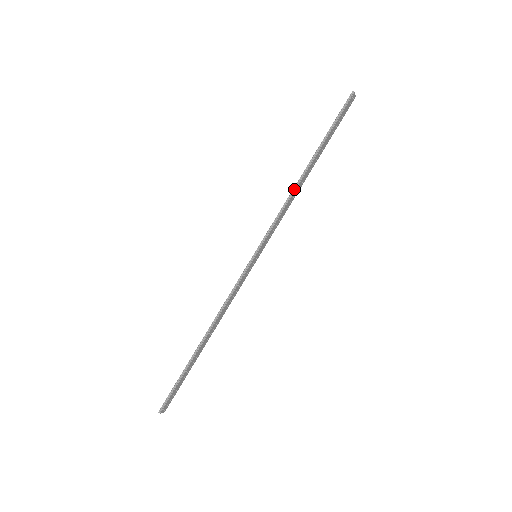
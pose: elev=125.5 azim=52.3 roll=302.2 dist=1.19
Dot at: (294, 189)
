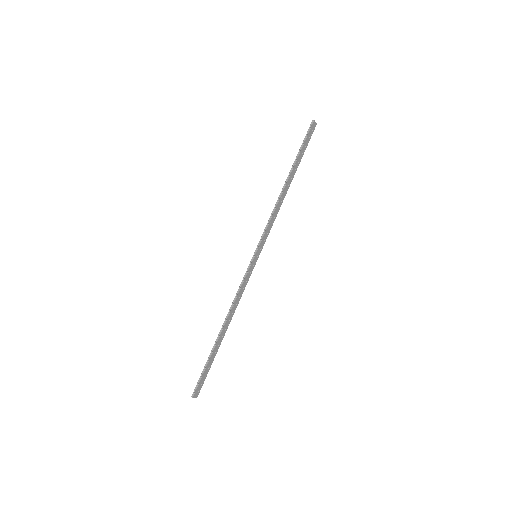
Dot at: (278, 199)
